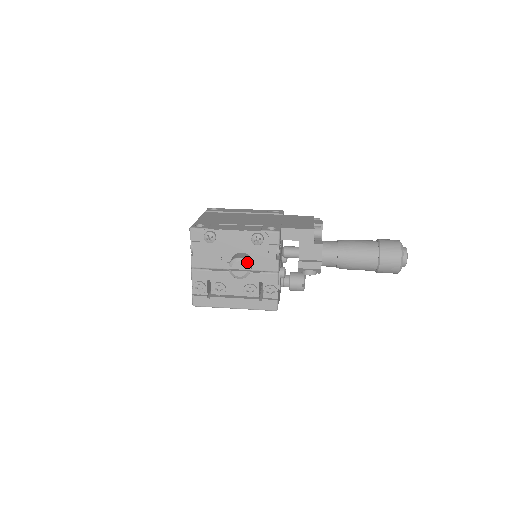
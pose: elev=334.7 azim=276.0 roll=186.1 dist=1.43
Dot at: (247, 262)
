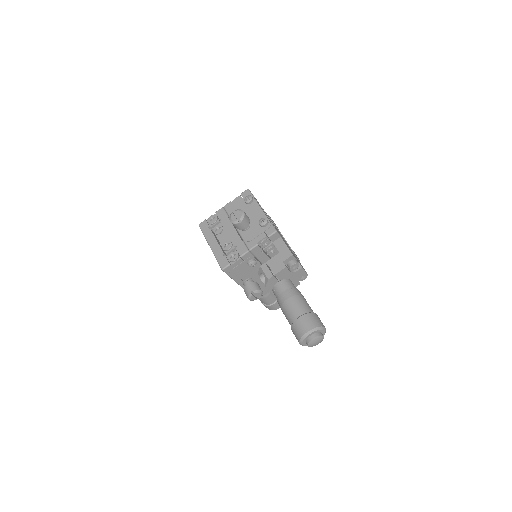
Dot at: (243, 217)
